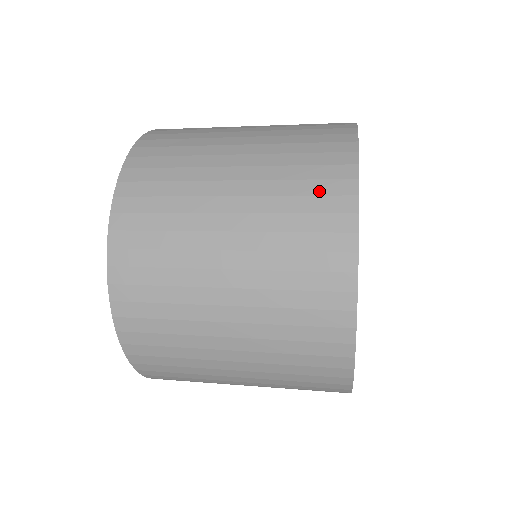
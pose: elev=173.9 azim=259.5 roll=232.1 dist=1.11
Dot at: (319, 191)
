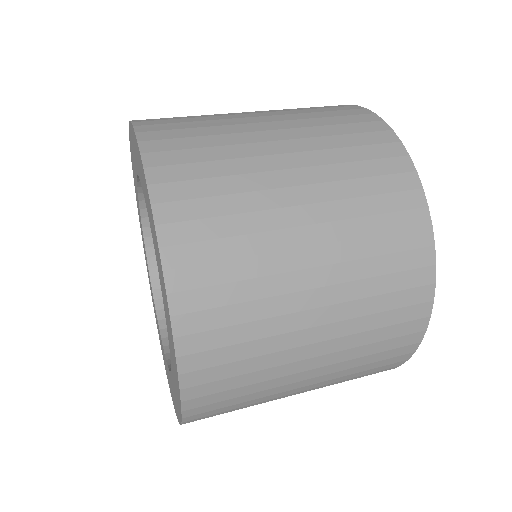
Dot at: (401, 303)
